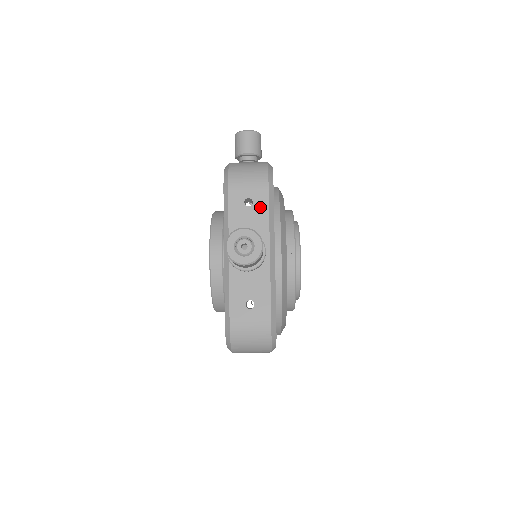
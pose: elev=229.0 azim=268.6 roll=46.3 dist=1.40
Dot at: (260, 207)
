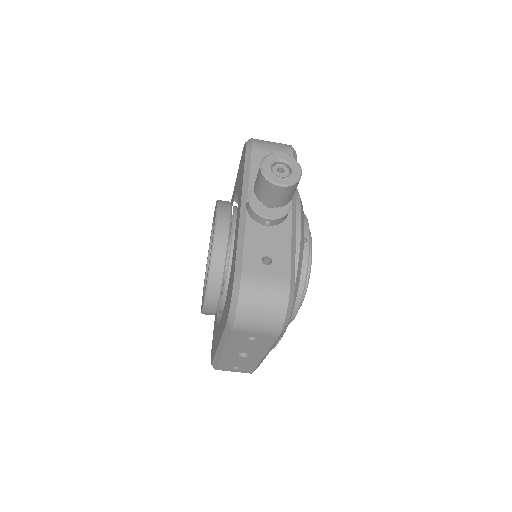
Dot at: occluded
